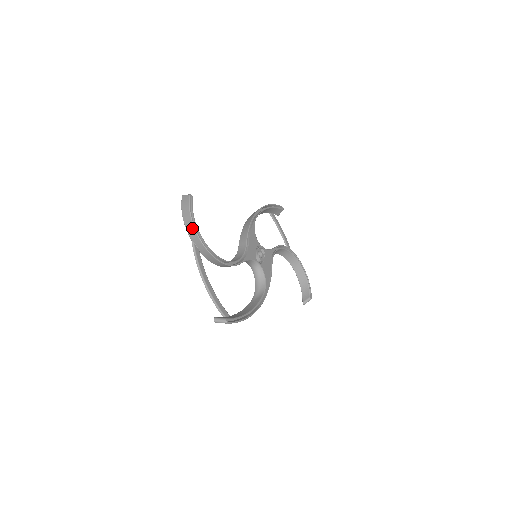
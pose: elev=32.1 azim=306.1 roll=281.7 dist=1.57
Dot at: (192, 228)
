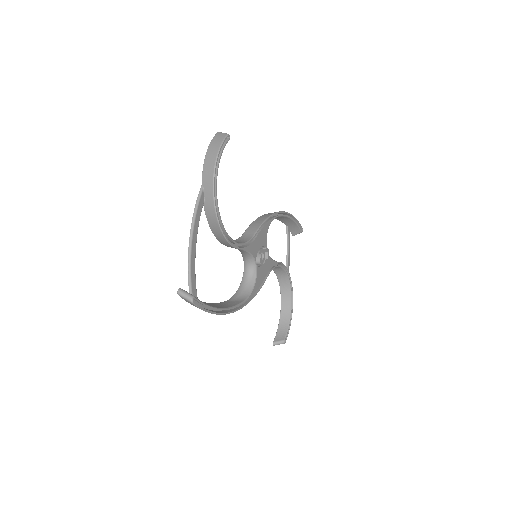
Dot at: (211, 169)
